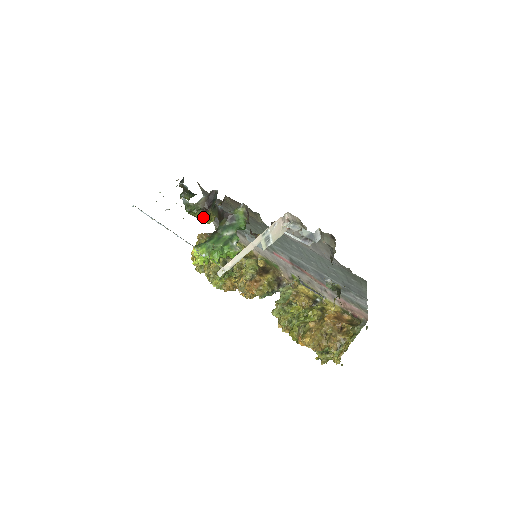
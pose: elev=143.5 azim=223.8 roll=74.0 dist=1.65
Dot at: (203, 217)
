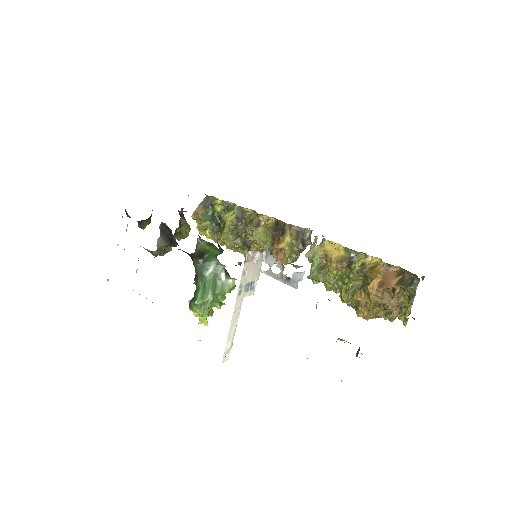
Dot at: (177, 239)
